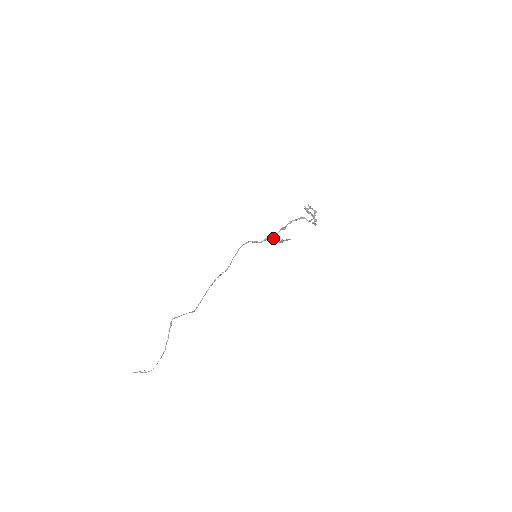
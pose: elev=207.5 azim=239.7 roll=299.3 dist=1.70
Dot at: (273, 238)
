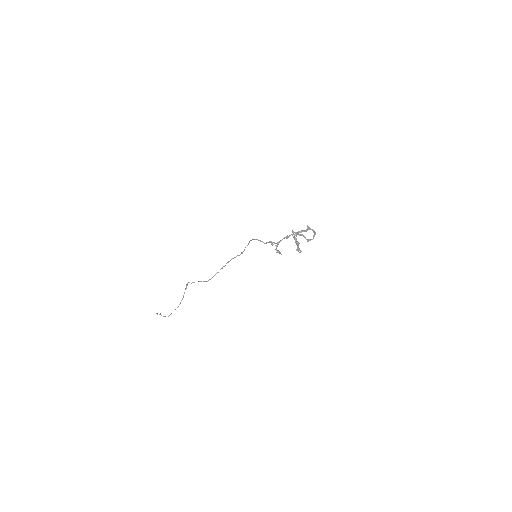
Dot at: (276, 243)
